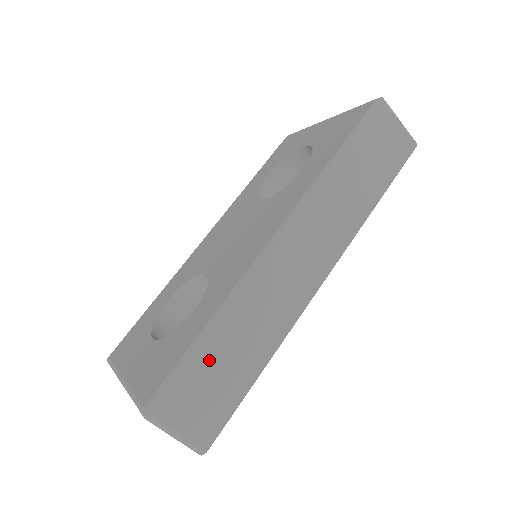
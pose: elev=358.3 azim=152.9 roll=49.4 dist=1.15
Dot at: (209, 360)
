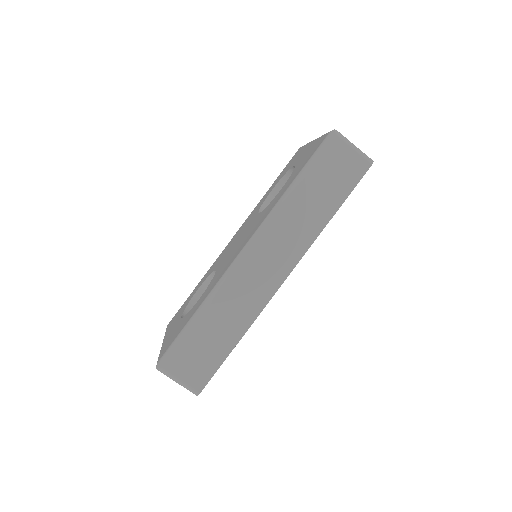
Dot at: (196, 336)
